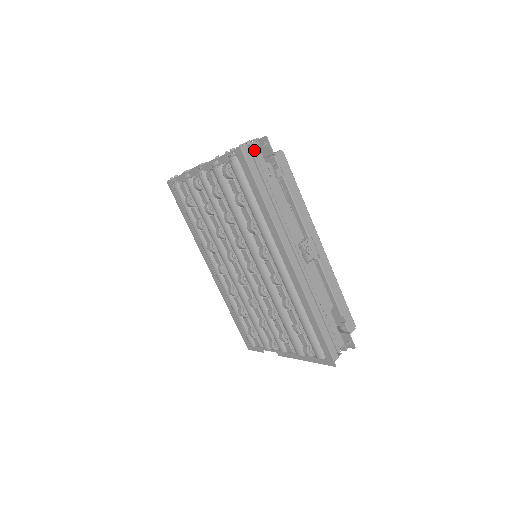
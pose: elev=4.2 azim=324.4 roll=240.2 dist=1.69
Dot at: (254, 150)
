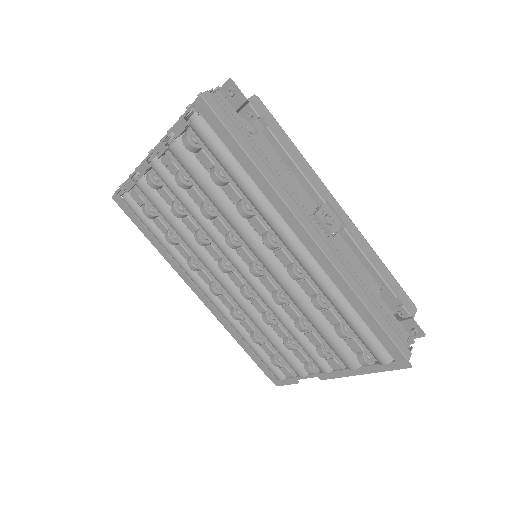
Dot at: occluded
